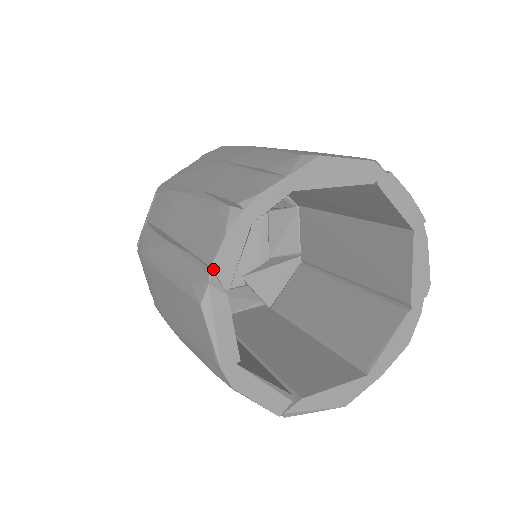
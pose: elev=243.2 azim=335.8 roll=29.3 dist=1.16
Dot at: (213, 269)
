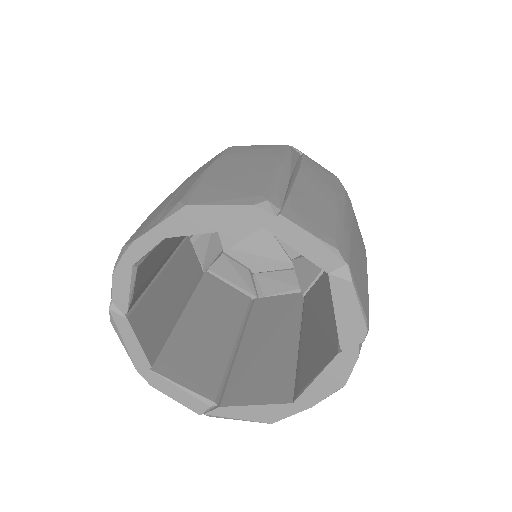
Dot at: (111, 298)
